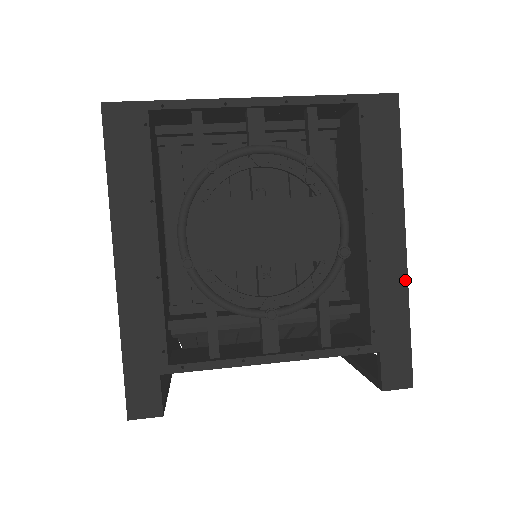
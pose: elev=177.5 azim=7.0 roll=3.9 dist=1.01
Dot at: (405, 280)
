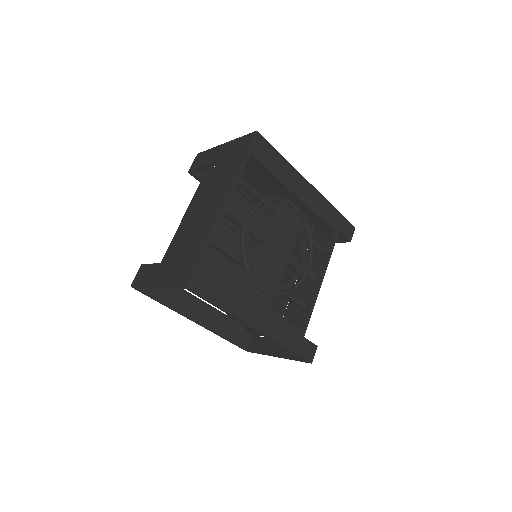
Dot at: (323, 197)
